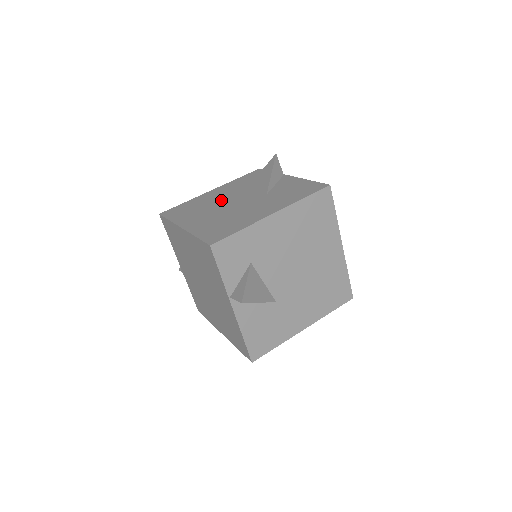
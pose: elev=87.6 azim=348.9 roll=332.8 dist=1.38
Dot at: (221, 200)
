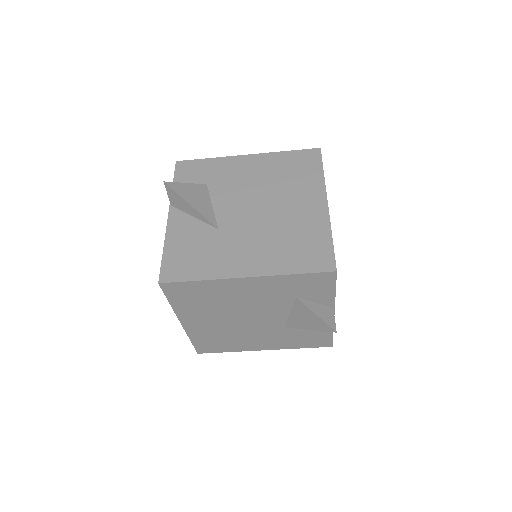
Dot at: occluded
